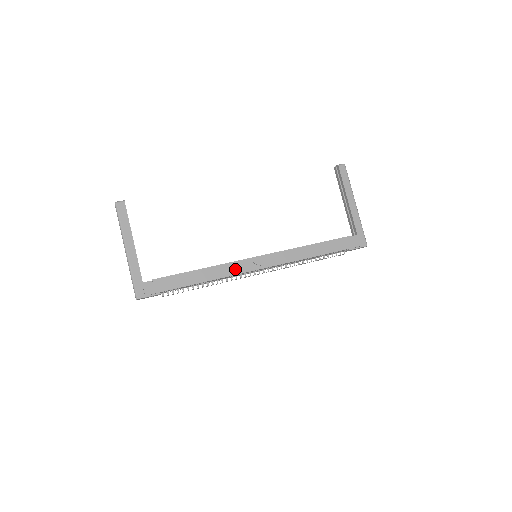
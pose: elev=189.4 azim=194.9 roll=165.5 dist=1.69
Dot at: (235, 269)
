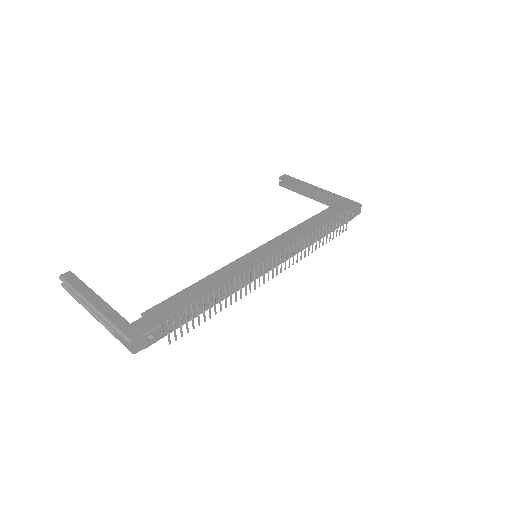
Dot at: (239, 266)
